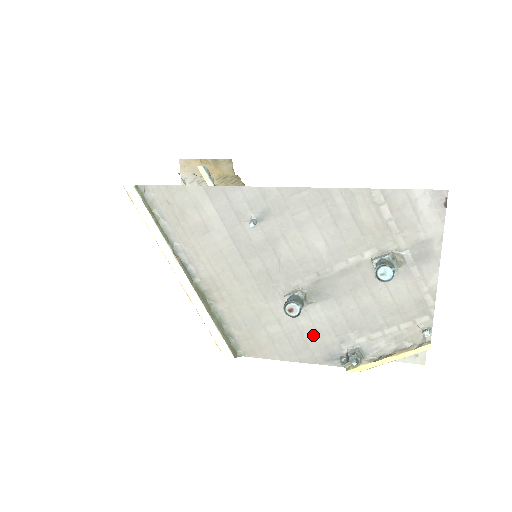
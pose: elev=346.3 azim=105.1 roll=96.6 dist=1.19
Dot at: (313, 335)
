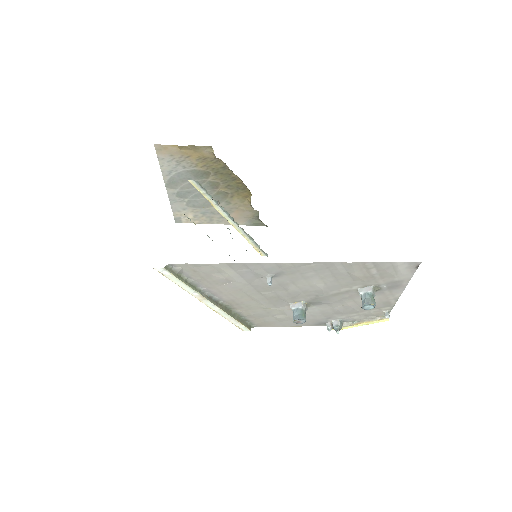
Dot at: (309, 317)
